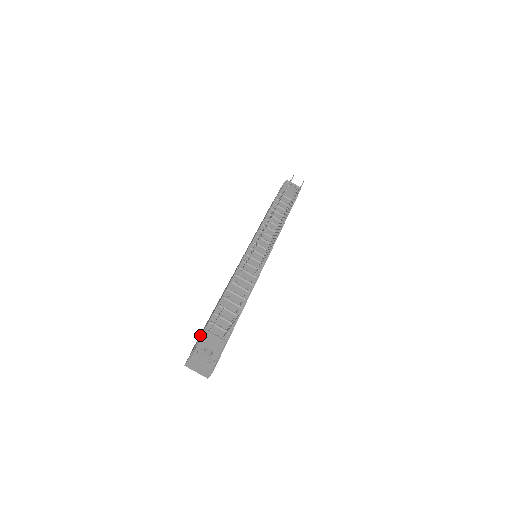
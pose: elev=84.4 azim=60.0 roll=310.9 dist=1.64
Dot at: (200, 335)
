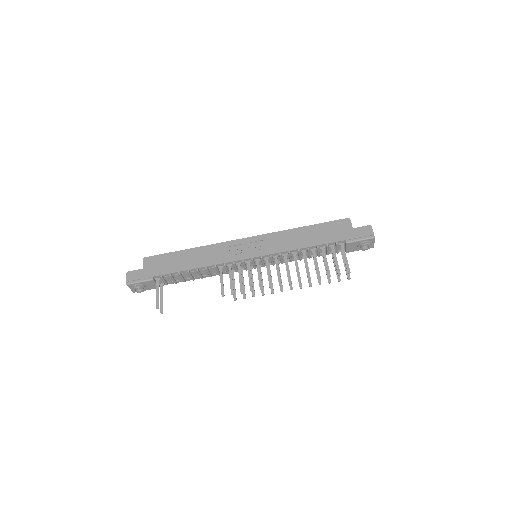
Dot at: (154, 266)
